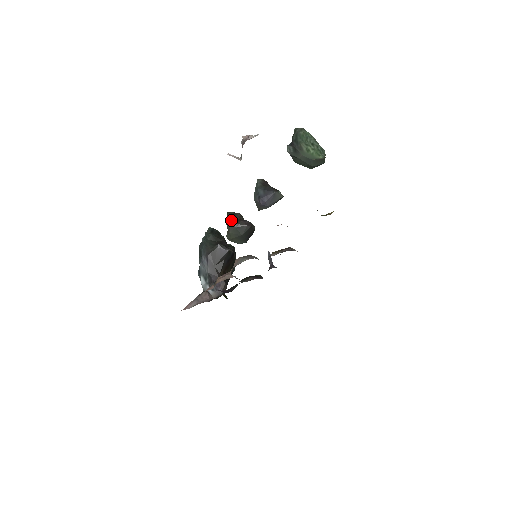
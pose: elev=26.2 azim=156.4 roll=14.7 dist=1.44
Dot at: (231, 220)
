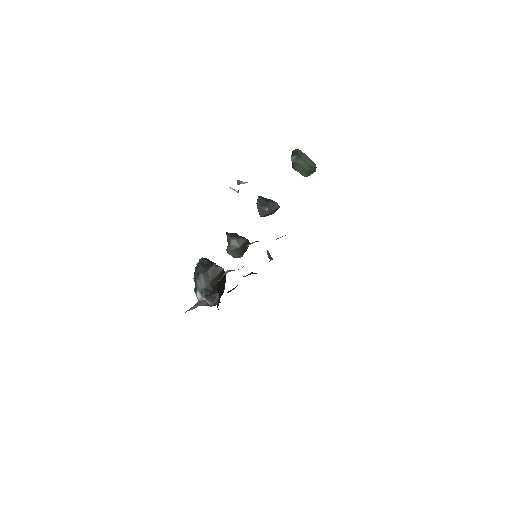
Dot at: (231, 236)
